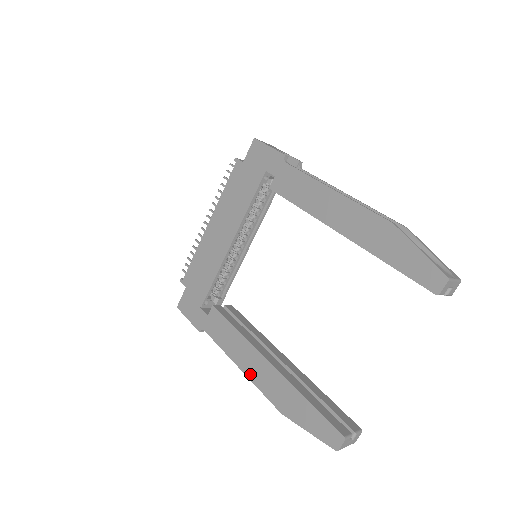
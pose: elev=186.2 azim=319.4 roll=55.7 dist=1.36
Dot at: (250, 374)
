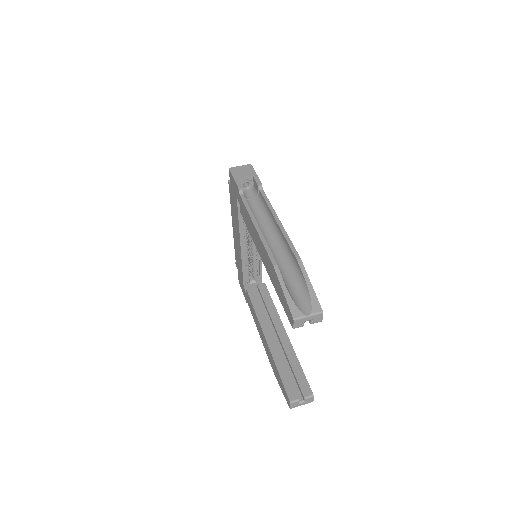
Dot at: (263, 342)
